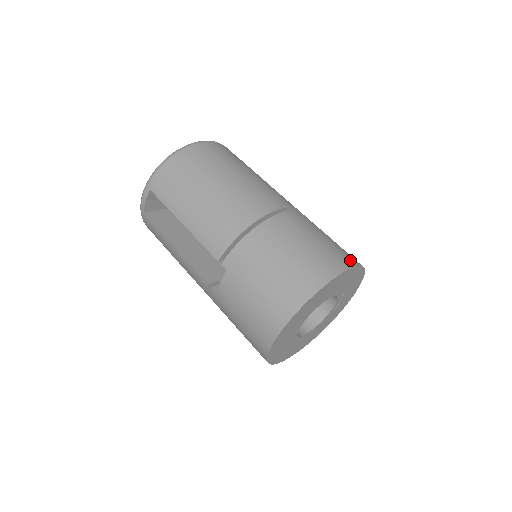
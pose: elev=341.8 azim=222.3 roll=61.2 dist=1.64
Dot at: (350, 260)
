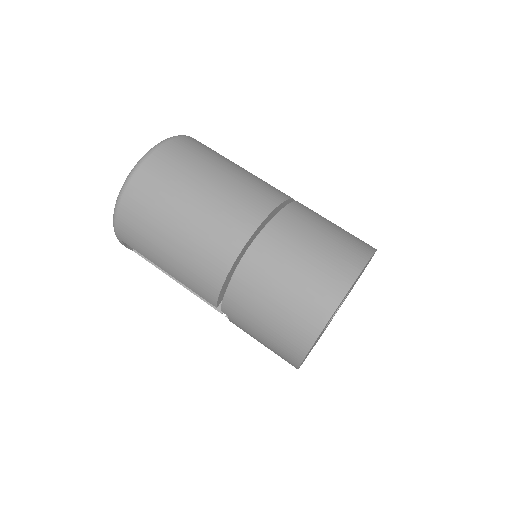
Dot at: (346, 275)
